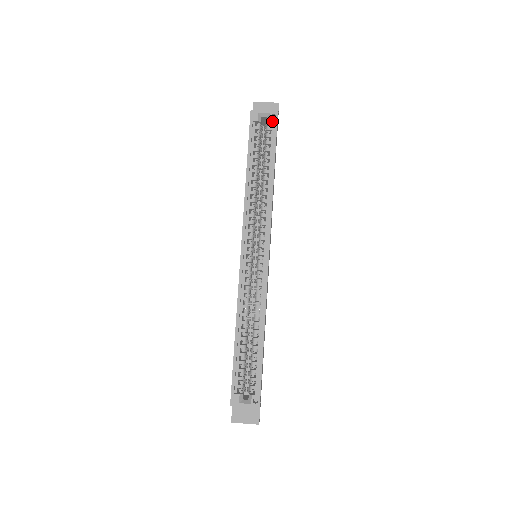
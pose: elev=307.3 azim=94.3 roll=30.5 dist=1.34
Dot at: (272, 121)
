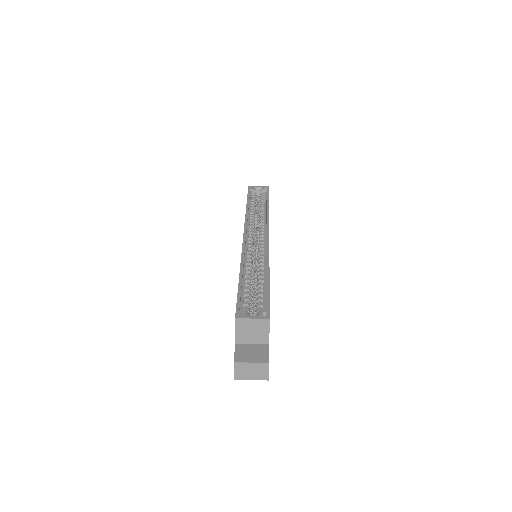
Dot at: (265, 189)
